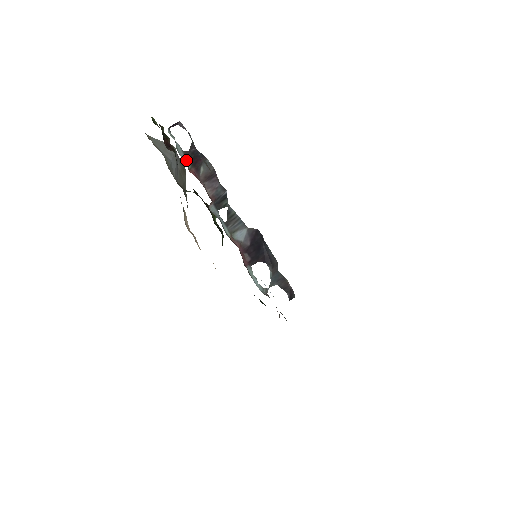
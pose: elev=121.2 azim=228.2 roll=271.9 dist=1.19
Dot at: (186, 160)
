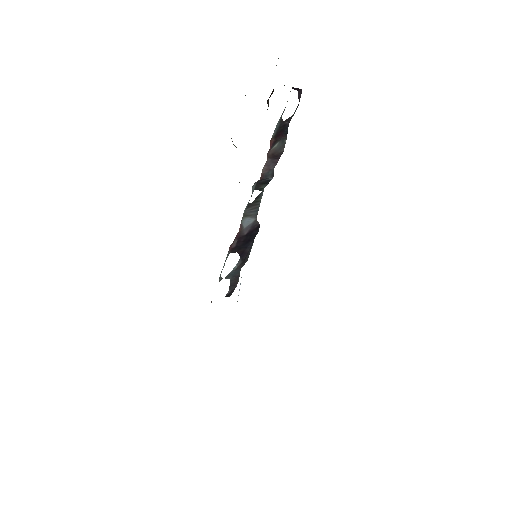
Dot at: (276, 128)
